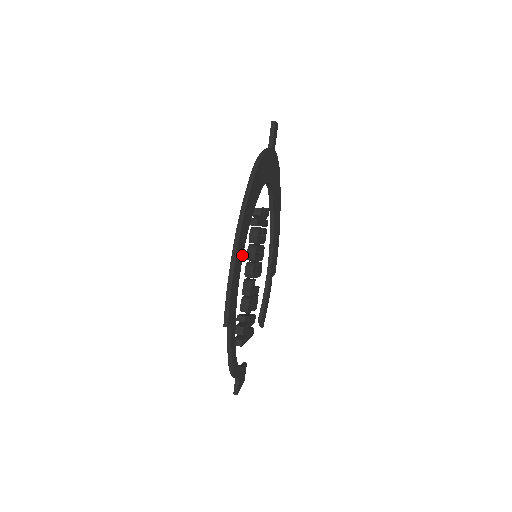
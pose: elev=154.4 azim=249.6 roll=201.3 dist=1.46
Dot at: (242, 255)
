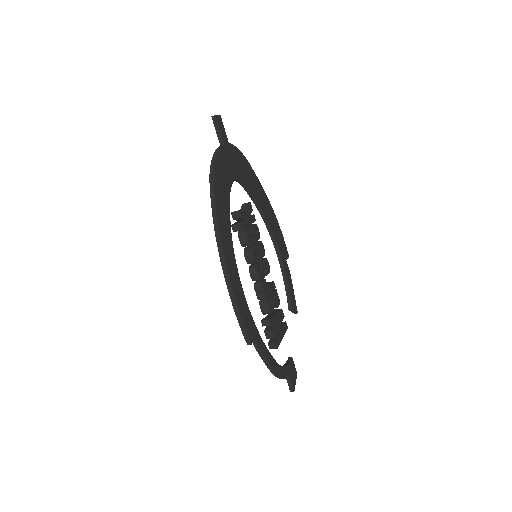
Dot at: (236, 269)
